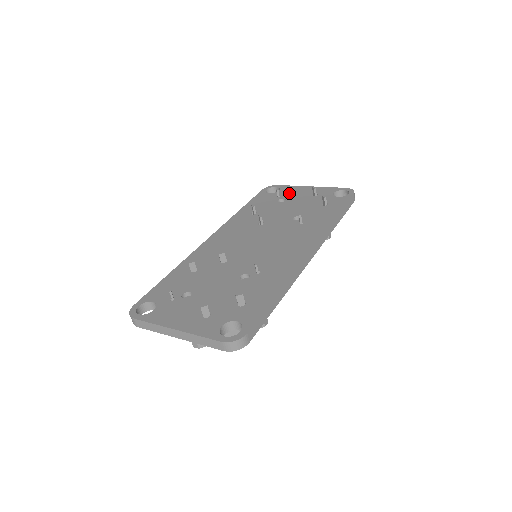
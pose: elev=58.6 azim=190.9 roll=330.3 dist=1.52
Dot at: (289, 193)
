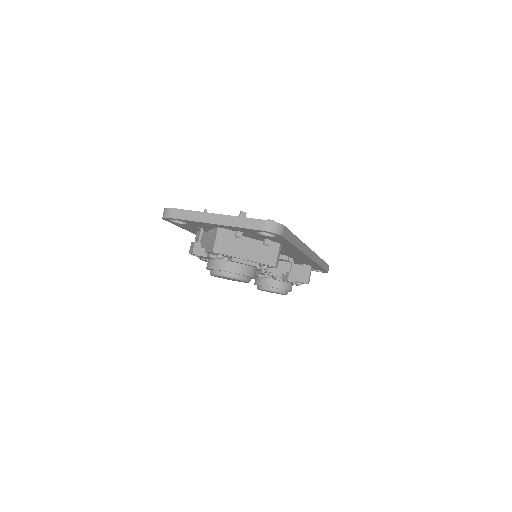
Dot at: occluded
